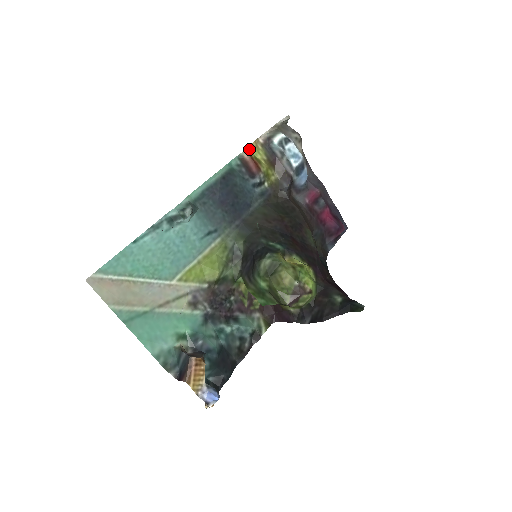
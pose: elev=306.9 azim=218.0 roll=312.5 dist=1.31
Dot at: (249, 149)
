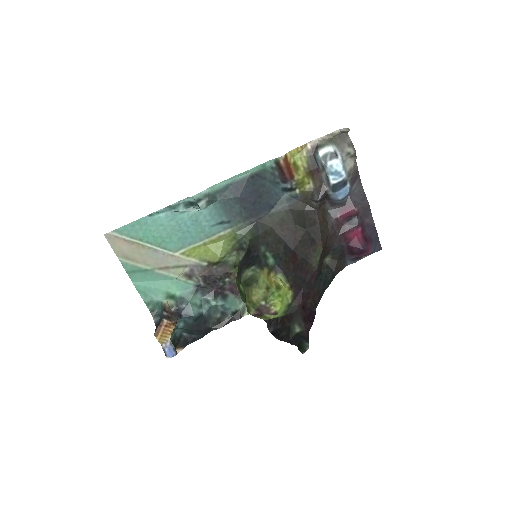
Dot at: (291, 153)
